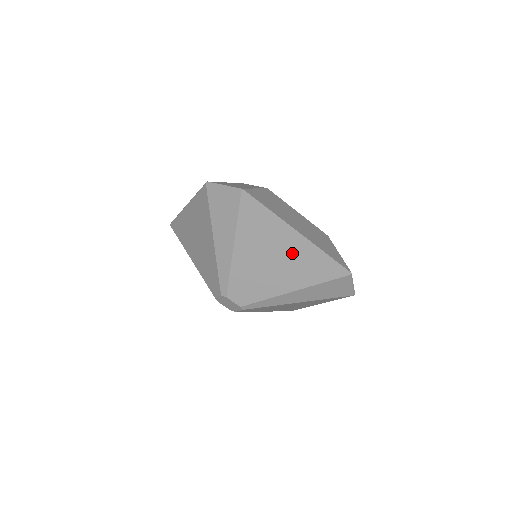
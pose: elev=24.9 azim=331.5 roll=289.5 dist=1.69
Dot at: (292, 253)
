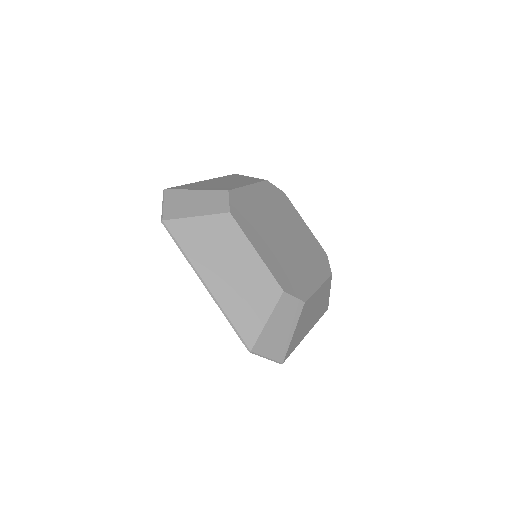
Dot at: occluded
